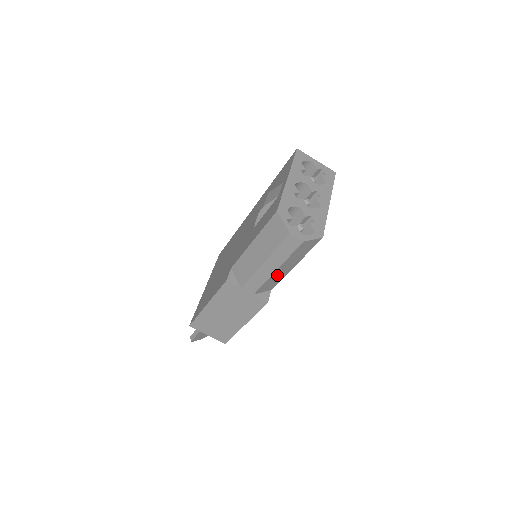
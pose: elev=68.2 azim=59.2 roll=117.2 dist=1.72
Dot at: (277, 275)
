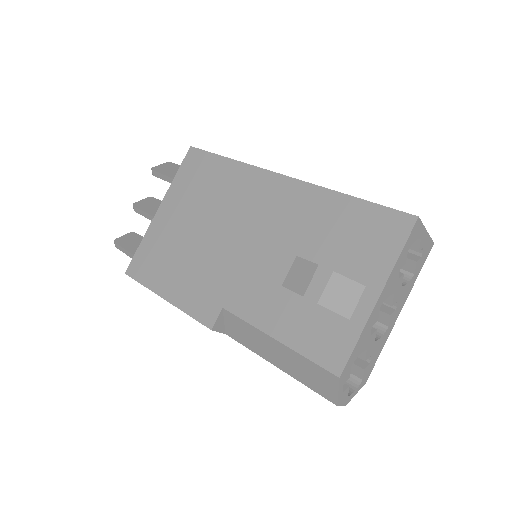
Dot at: occluded
